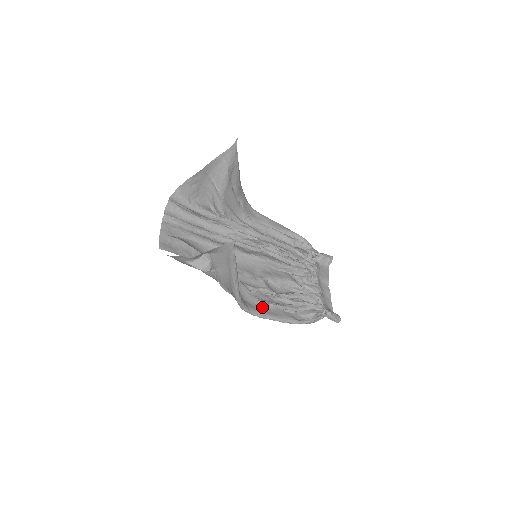
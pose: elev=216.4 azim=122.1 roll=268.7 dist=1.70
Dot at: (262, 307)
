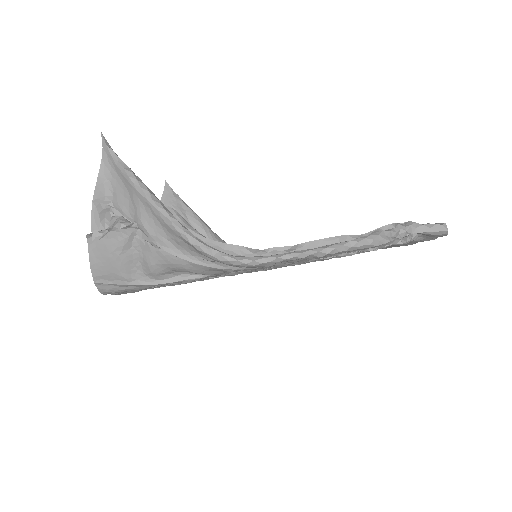
Dot at: occluded
